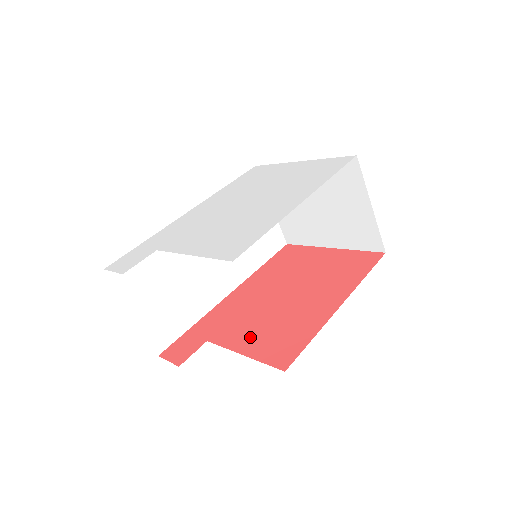
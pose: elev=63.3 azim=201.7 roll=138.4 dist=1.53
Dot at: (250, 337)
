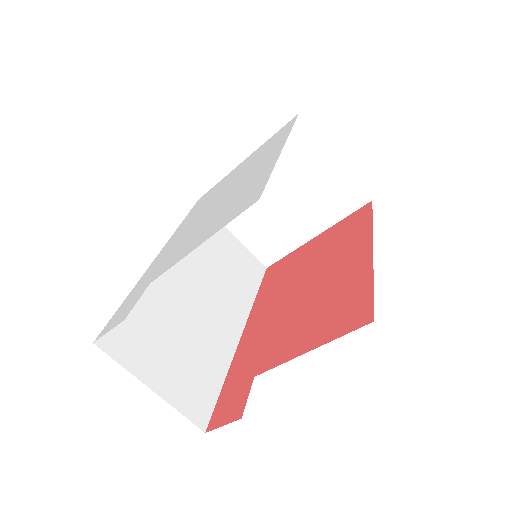
Dot at: (302, 336)
